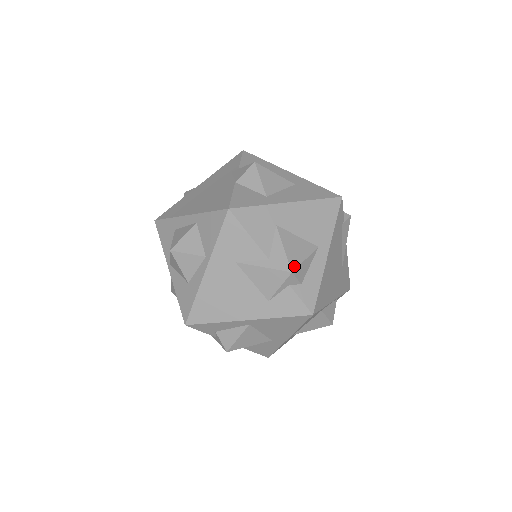
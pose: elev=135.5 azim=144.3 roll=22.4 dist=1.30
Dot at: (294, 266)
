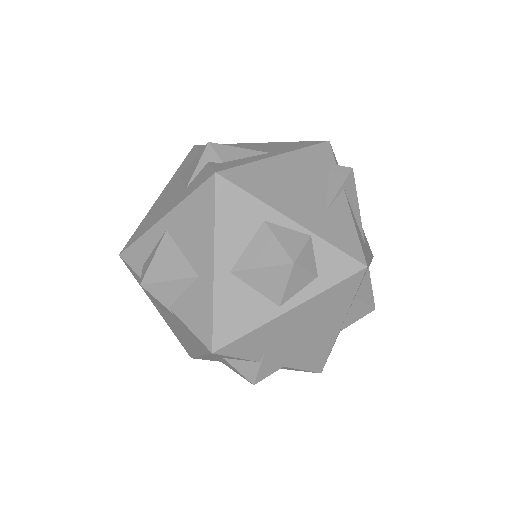
Dot at: (217, 144)
